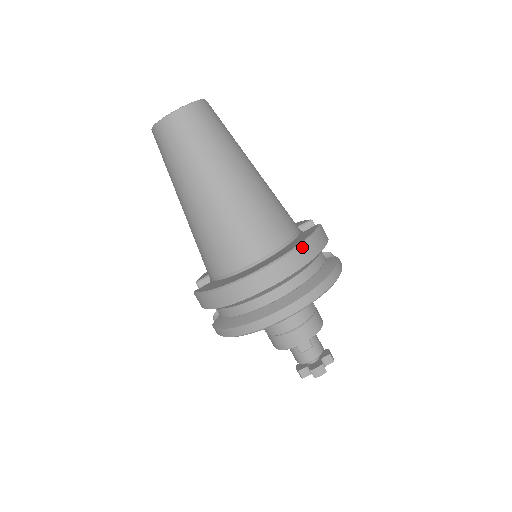
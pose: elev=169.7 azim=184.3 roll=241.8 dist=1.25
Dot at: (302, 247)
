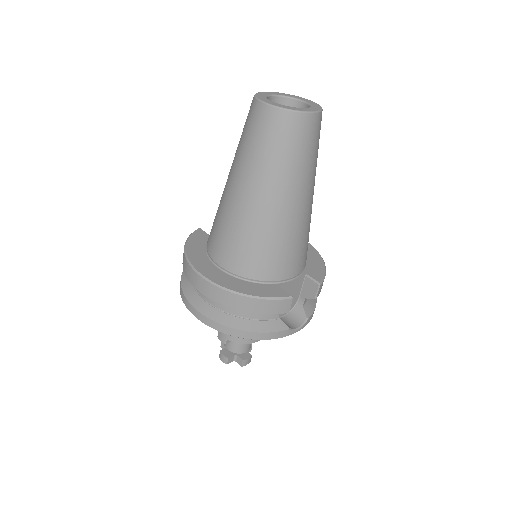
Dot at: (238, 296)
